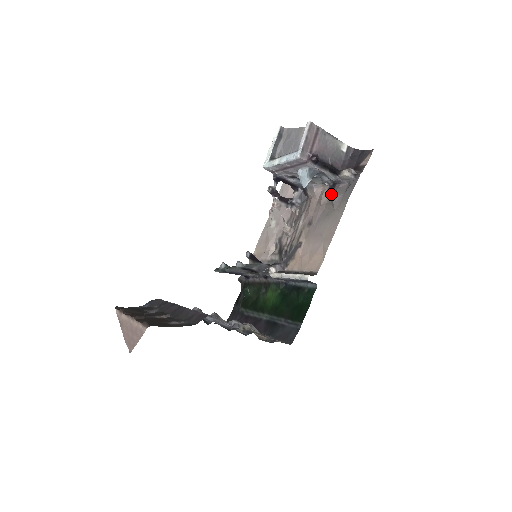
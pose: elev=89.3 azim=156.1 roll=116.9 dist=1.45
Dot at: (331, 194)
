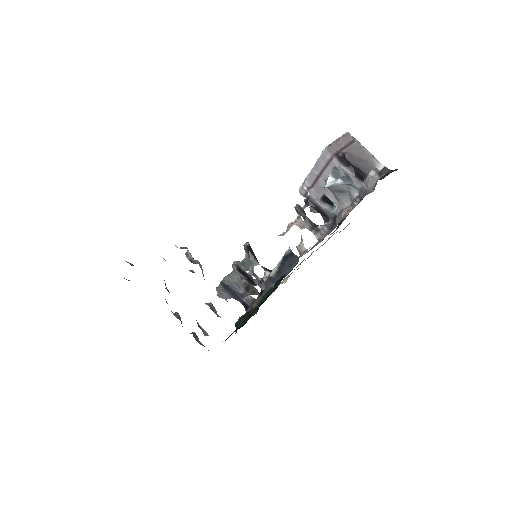
Dot at: occluded
